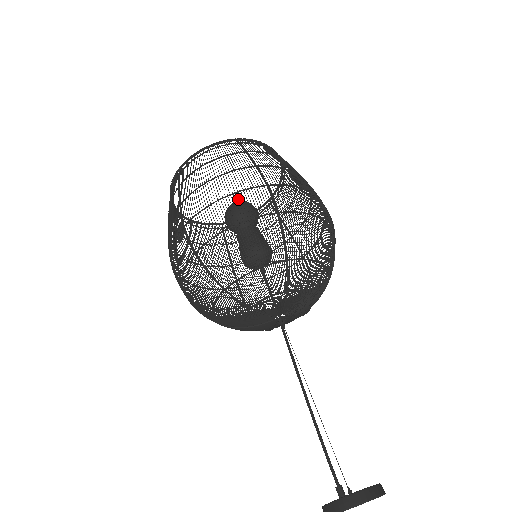
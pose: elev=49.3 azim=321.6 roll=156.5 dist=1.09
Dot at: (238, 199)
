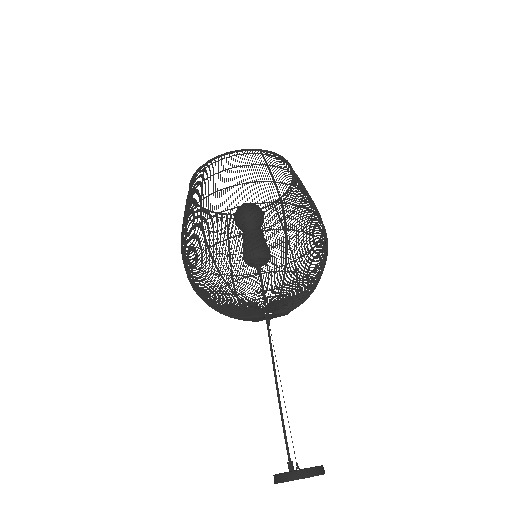
Dot at: occluded
